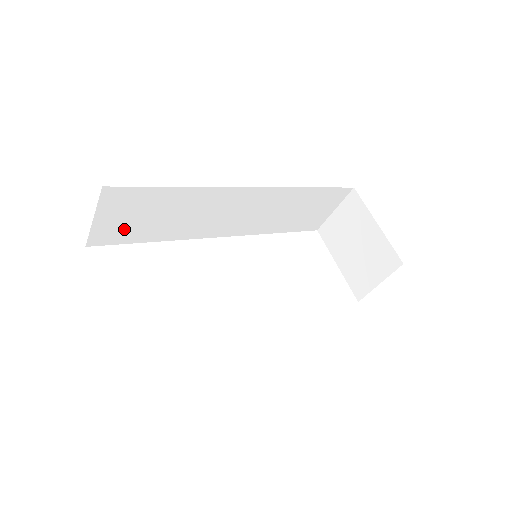
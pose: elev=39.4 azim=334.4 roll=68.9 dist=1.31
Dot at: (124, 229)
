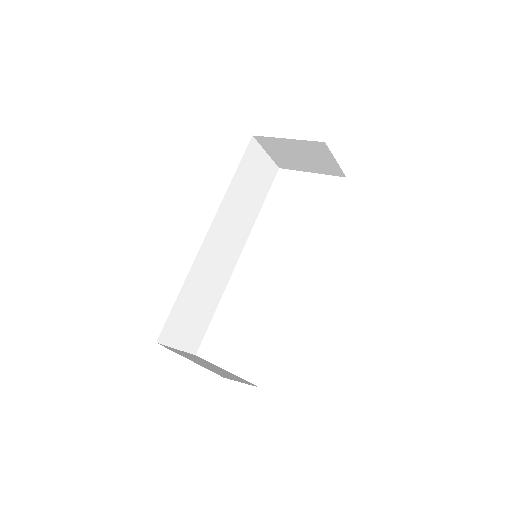
Dot at: (195, 330)
